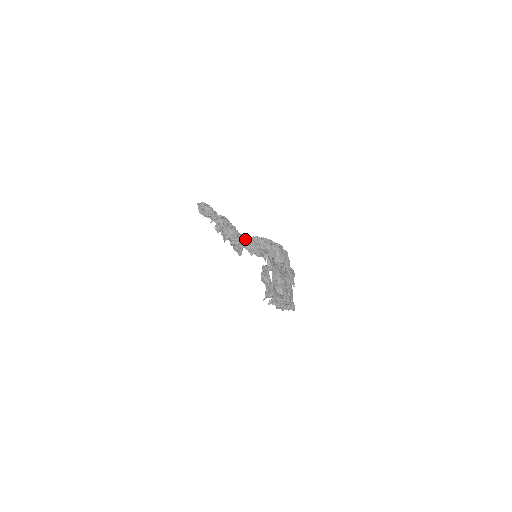
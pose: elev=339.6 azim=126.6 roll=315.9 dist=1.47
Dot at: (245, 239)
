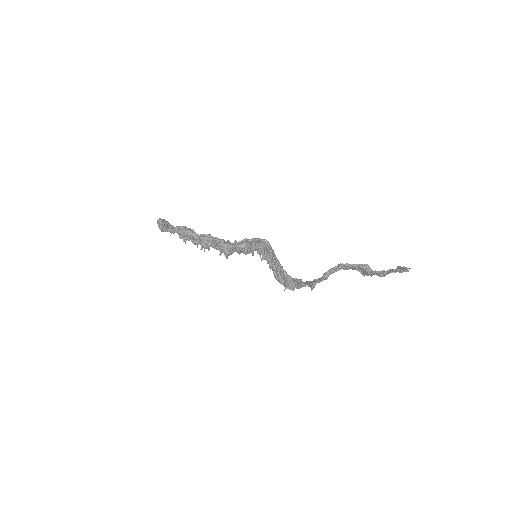
Dot at: (242, 245)
